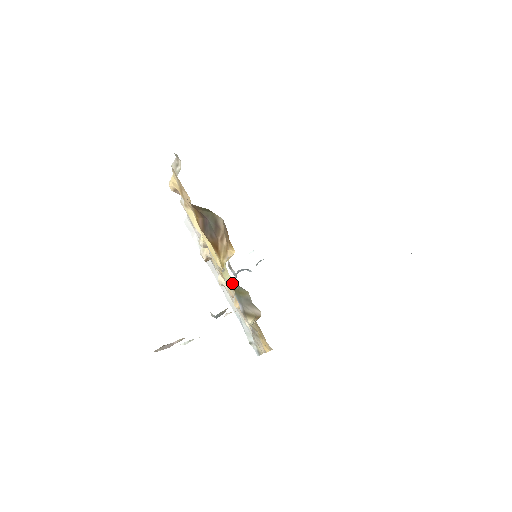
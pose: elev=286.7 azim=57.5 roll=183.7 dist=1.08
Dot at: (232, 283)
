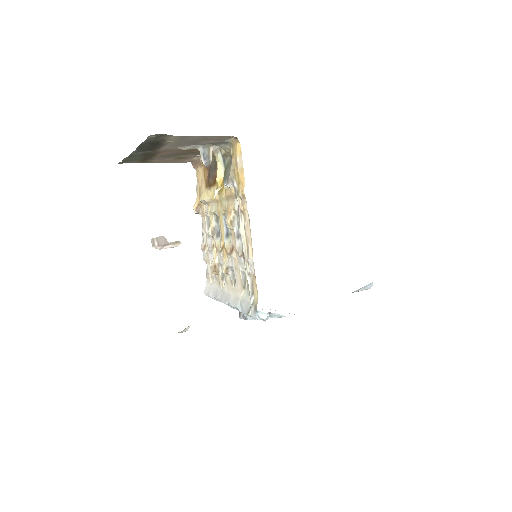
Dot at: (222, 176)
